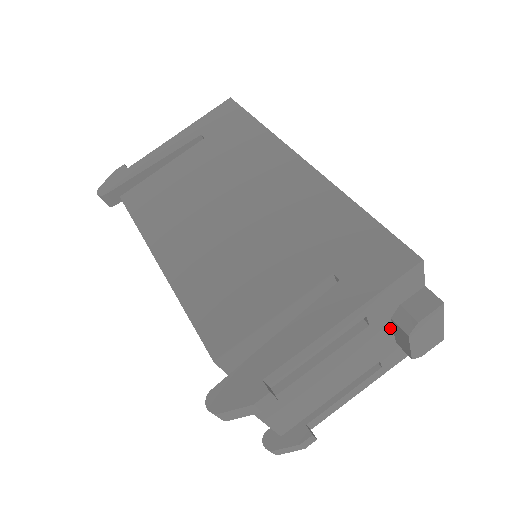
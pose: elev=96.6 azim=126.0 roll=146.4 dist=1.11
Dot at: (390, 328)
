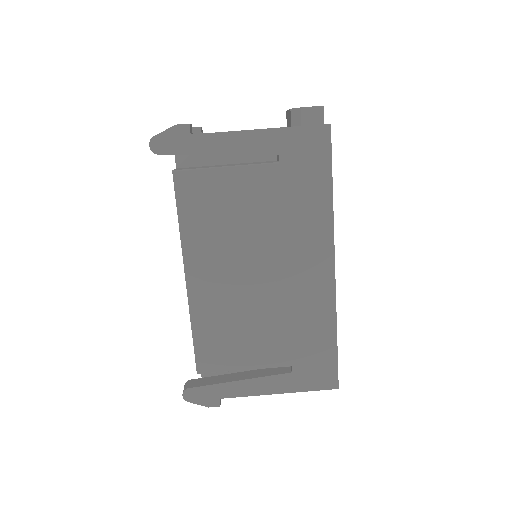
Dot at: occluded
